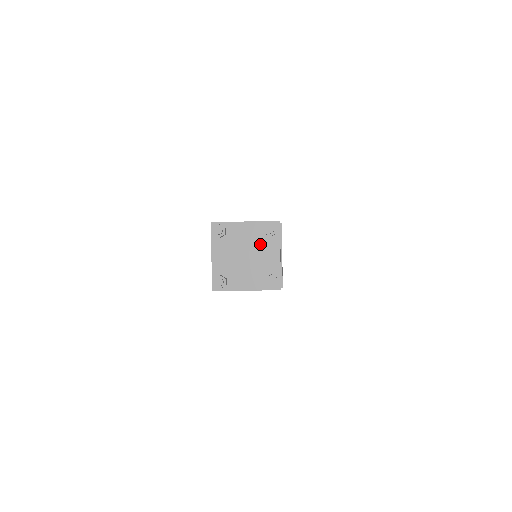
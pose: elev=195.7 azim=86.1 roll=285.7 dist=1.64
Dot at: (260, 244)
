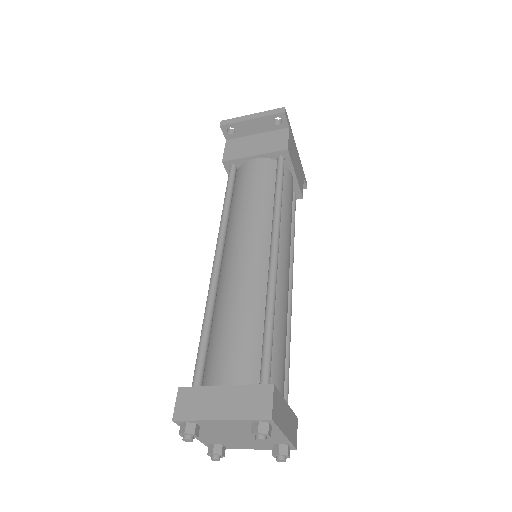
Dot at: occluded
